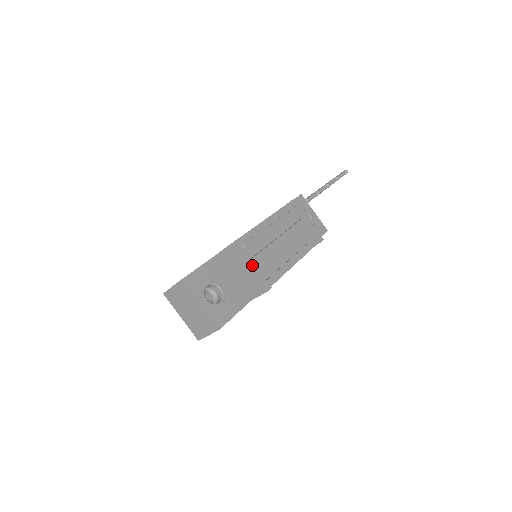
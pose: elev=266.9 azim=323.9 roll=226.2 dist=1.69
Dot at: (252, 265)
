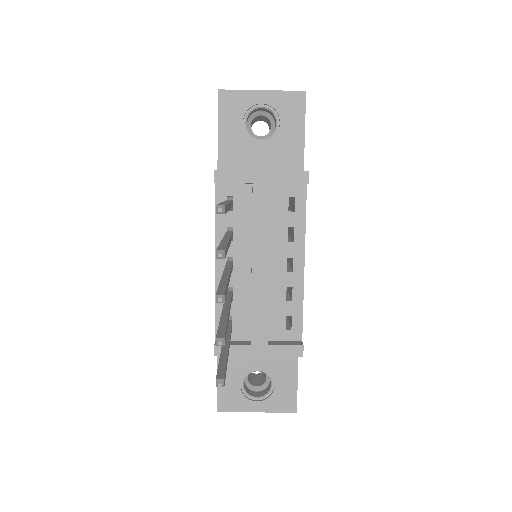
Dot at: (258, 350)
